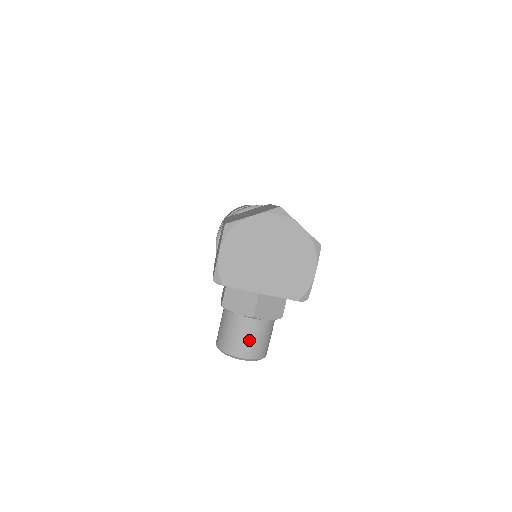
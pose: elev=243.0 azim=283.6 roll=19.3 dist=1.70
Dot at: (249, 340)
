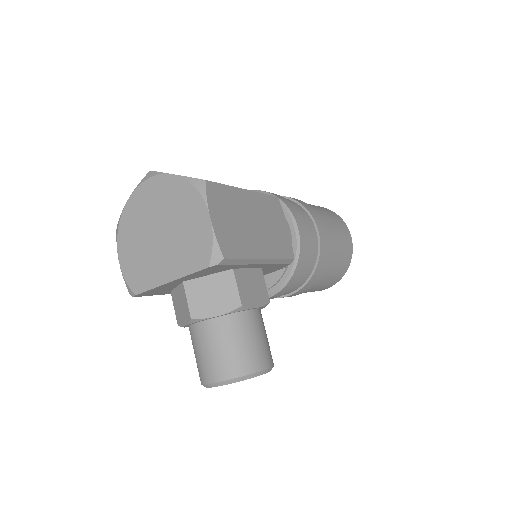
Dot at: (210, 354)
